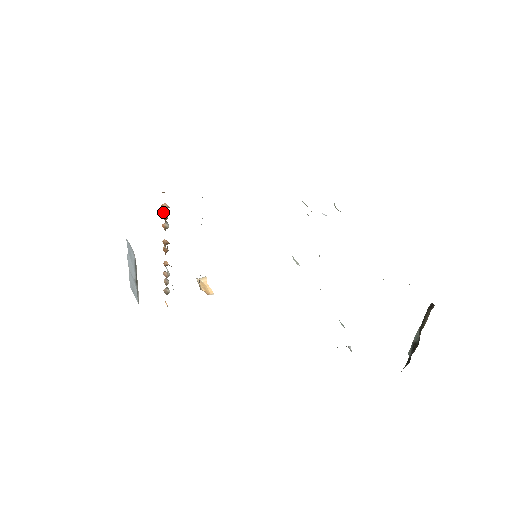
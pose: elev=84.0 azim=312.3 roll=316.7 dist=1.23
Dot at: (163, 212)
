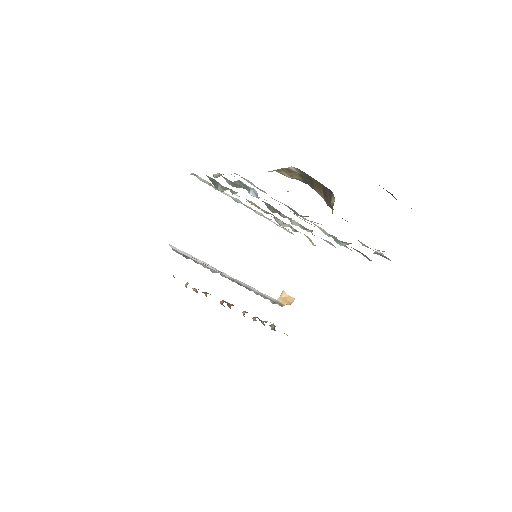
Dot at: occluded
